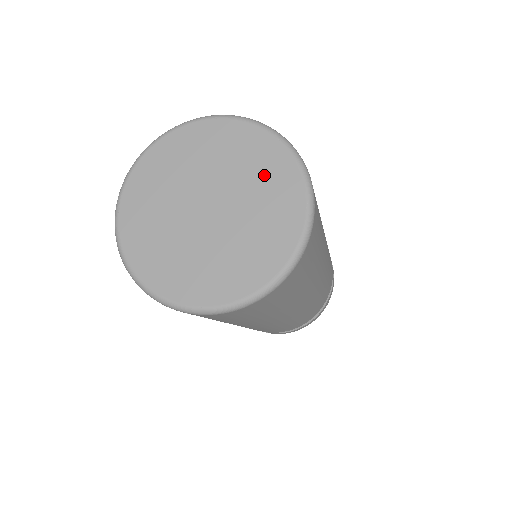
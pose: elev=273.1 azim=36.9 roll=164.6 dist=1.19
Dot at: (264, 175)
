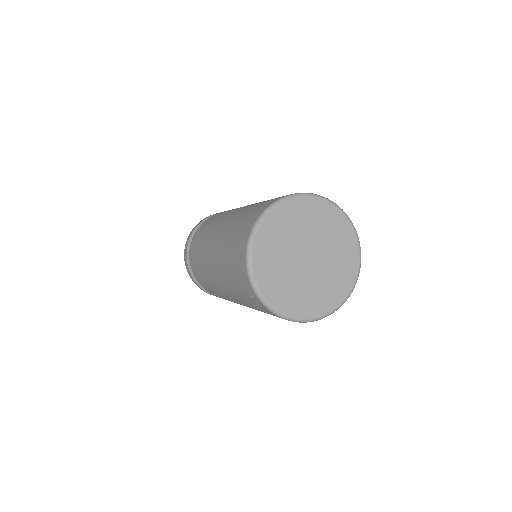
Dot at: (343, 255)
